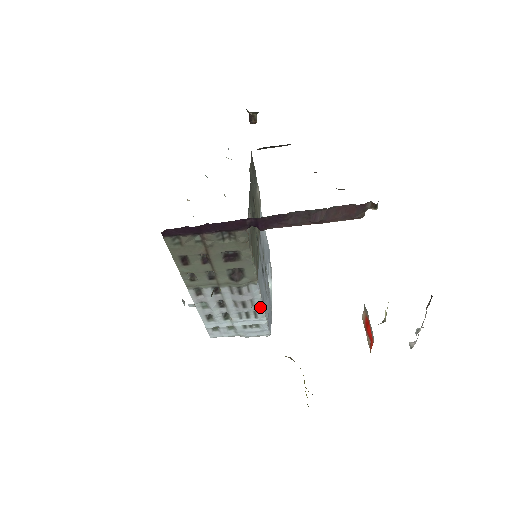
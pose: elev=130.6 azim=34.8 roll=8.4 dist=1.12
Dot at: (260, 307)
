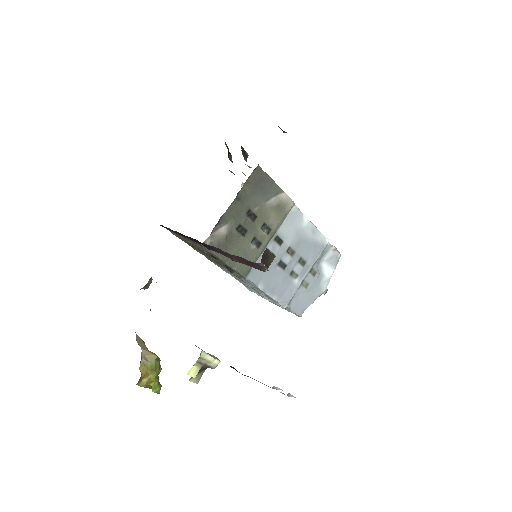
Dot at: (267, 295)
